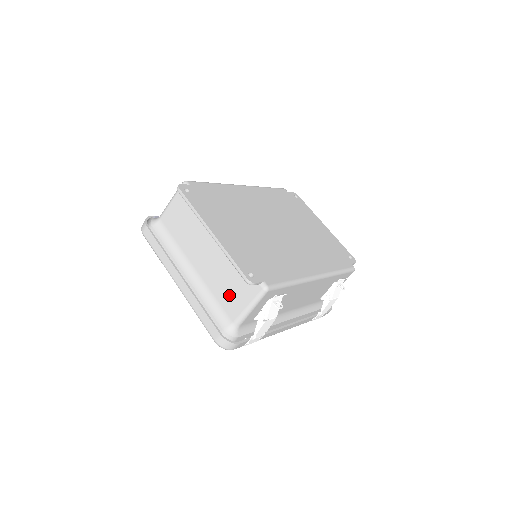
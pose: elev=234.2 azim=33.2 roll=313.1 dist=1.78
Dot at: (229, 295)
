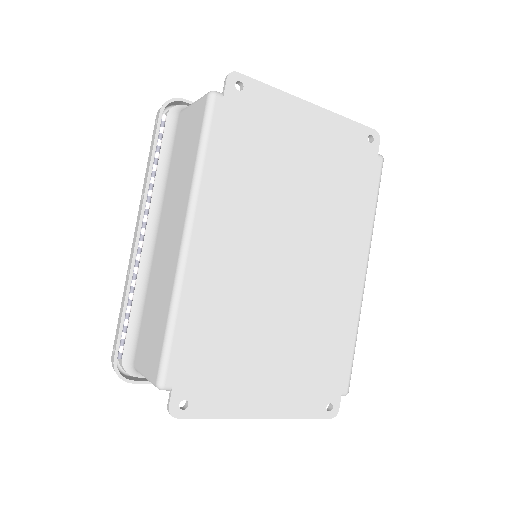
Dot at: occluded
